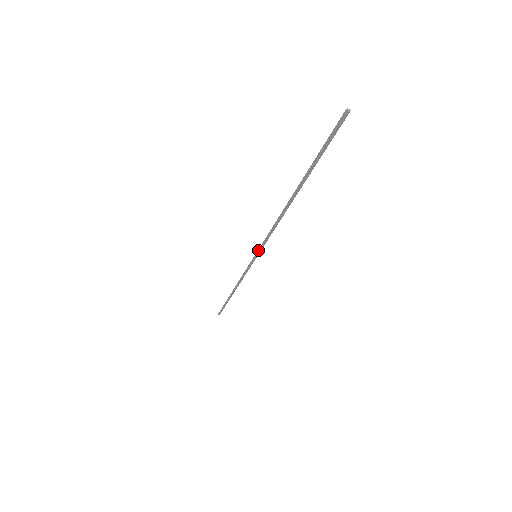
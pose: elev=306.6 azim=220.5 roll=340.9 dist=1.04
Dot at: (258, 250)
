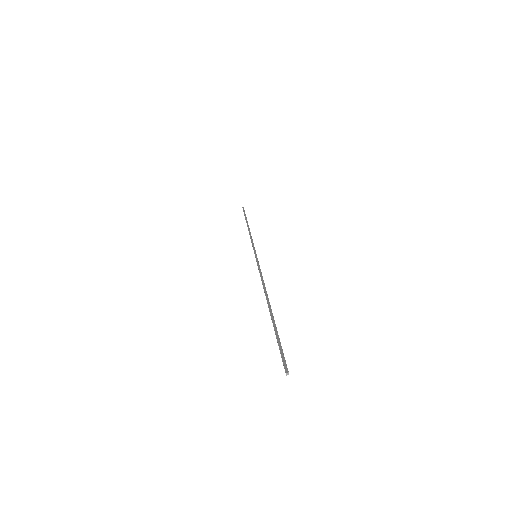
Dot at: (256, 260)
